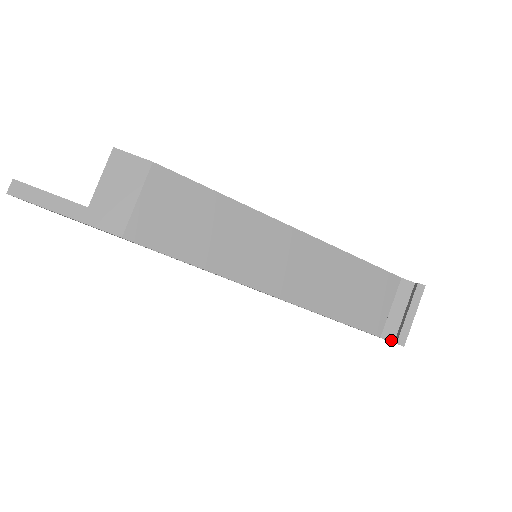
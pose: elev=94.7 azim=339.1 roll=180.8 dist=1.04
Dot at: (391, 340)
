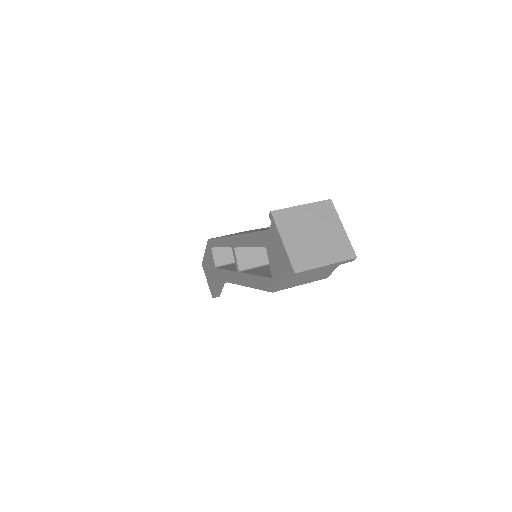
Dot at: (272, 224)
